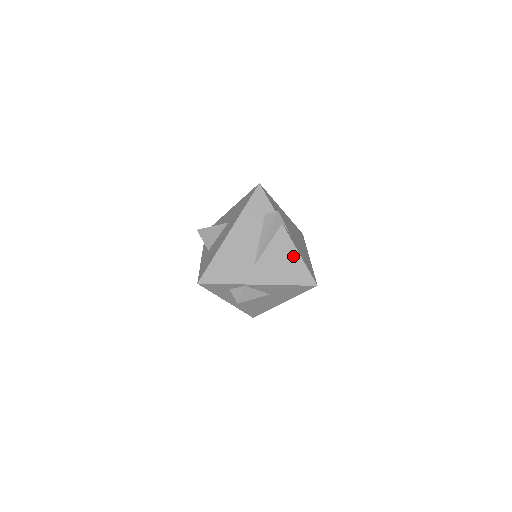
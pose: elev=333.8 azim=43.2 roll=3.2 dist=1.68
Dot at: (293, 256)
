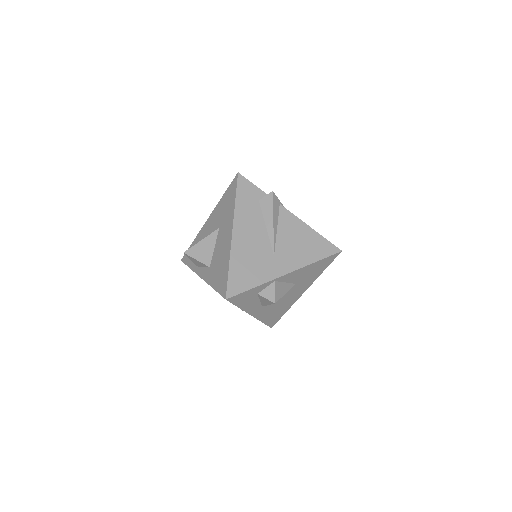
Dot at: (306, 231)
